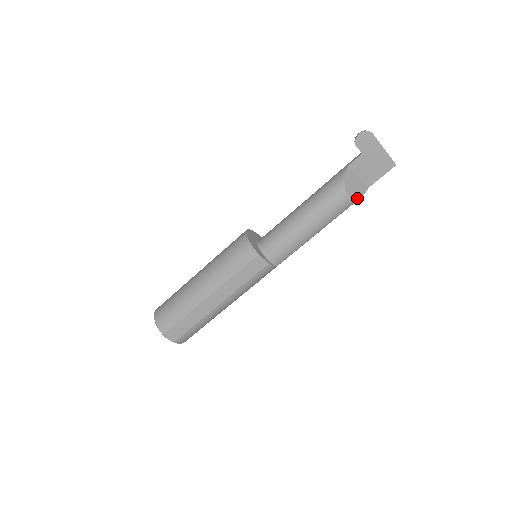
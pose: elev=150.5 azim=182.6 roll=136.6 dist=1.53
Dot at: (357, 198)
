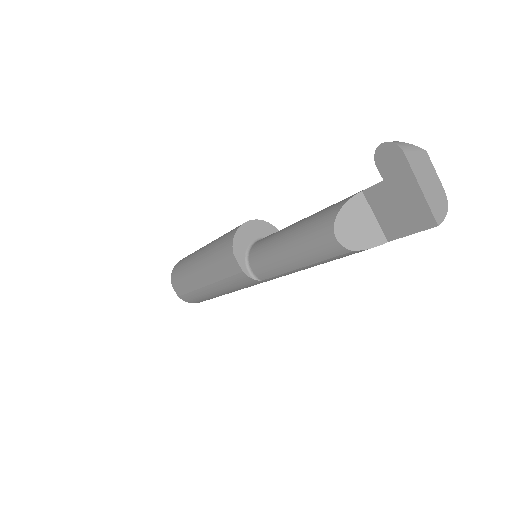
Dot at: (352, 248)
